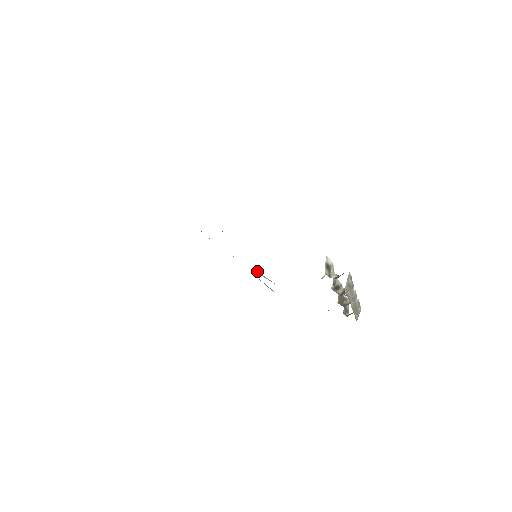
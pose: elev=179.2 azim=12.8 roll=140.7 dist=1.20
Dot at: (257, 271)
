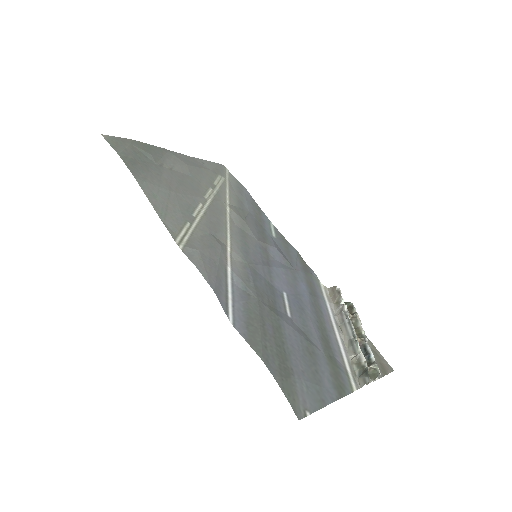
Dot at: (229, 204)
